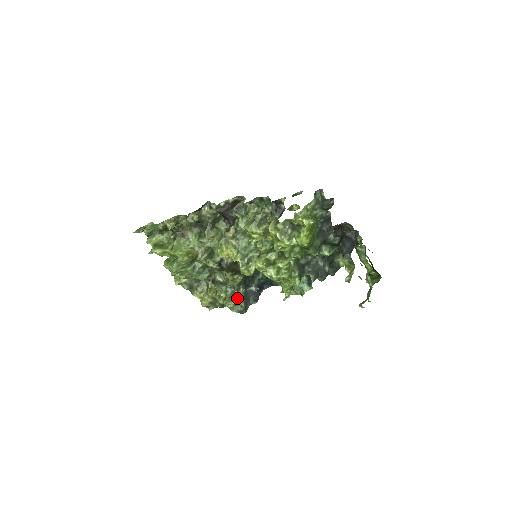
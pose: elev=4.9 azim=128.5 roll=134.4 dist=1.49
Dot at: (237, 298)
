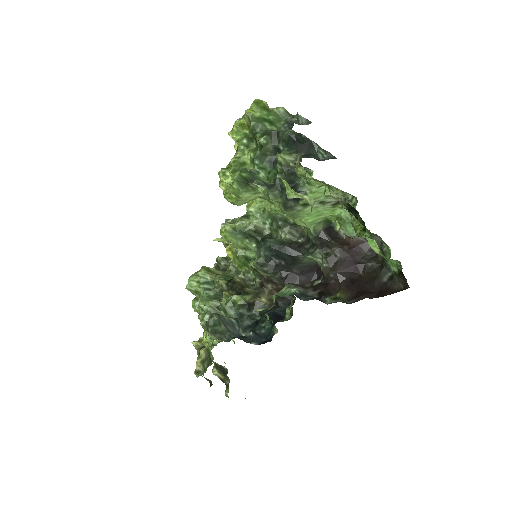
Dot at: (215, 310)
